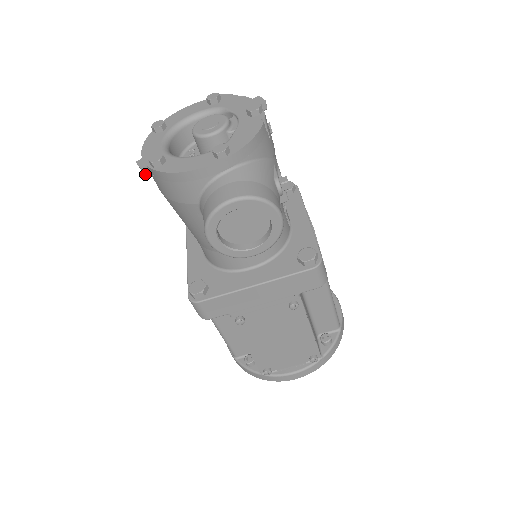
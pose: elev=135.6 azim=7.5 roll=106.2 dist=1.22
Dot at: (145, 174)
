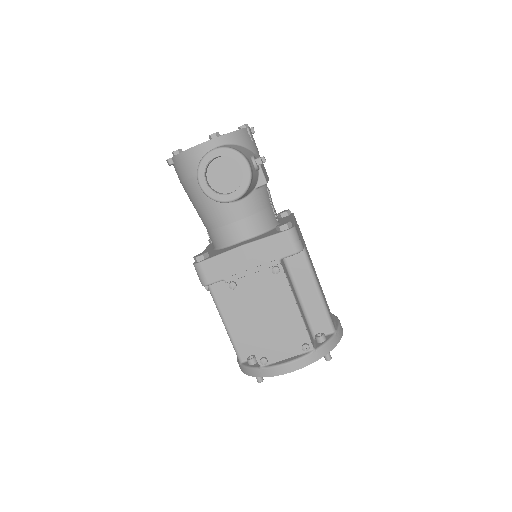
Dot at: (170, 164)
